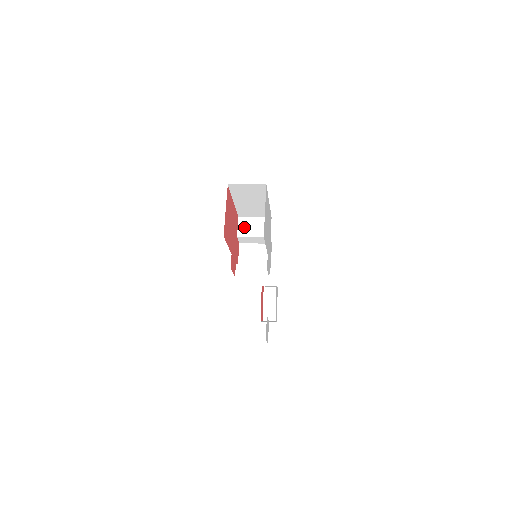
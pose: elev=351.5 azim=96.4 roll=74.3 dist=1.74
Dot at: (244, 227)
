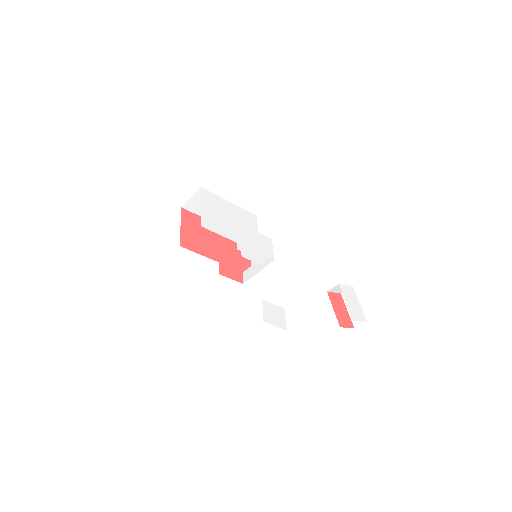
Dot at: occluded
